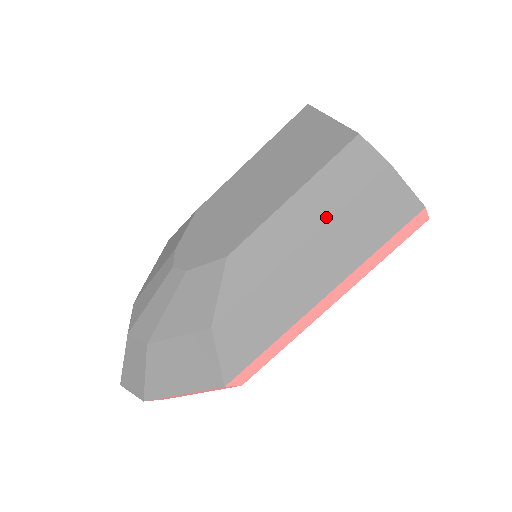
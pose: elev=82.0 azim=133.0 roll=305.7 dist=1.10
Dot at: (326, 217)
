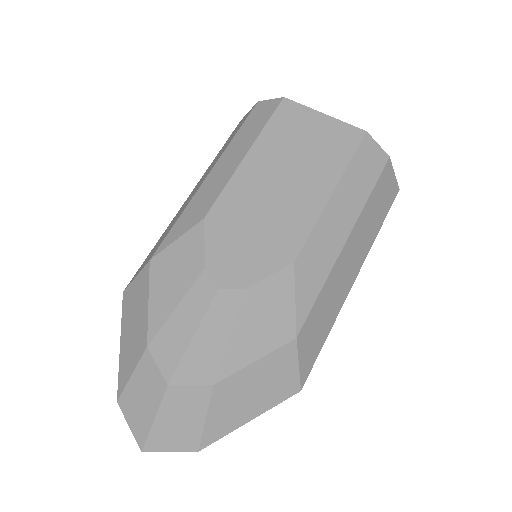
Dot at: (360, 208)
